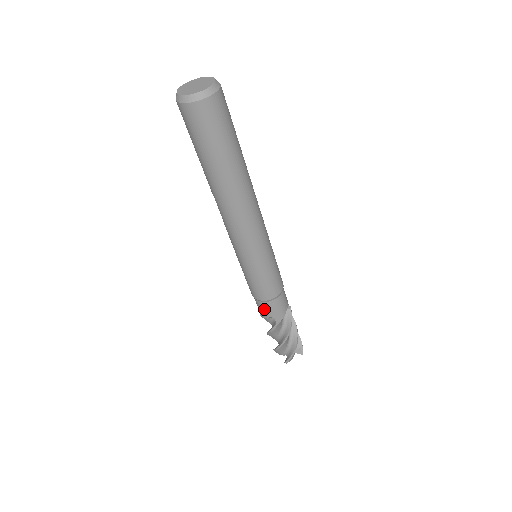
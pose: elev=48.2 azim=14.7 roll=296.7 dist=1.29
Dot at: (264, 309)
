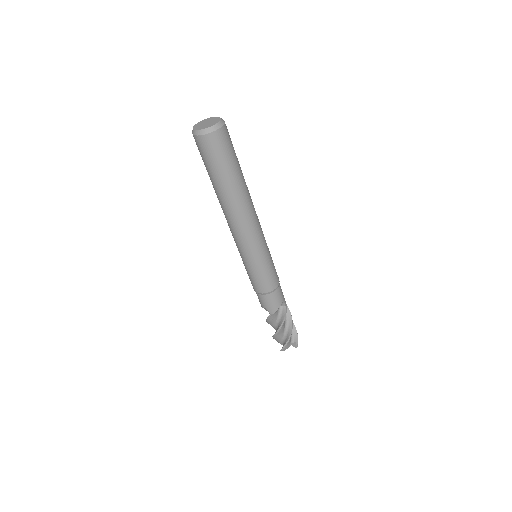
Dot at: (260, 300)
